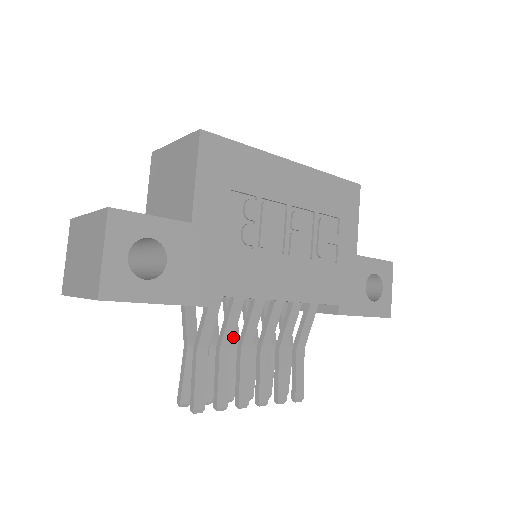
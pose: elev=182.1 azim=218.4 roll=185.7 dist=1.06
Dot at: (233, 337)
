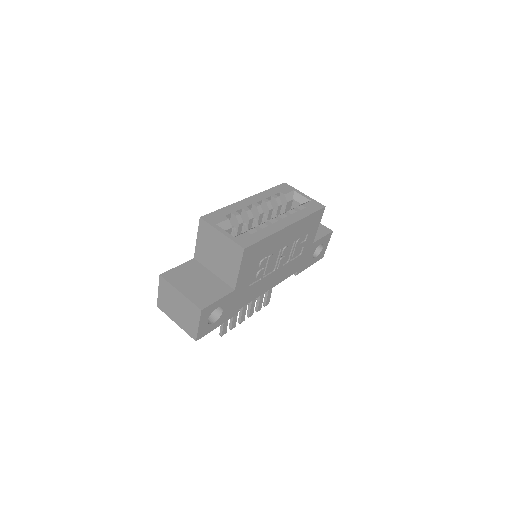
Dot at: occluded
